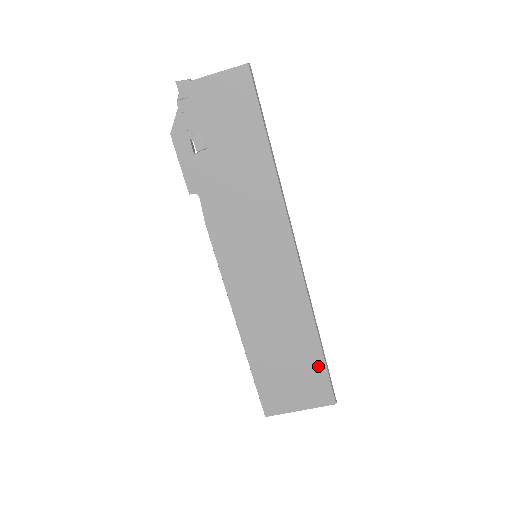
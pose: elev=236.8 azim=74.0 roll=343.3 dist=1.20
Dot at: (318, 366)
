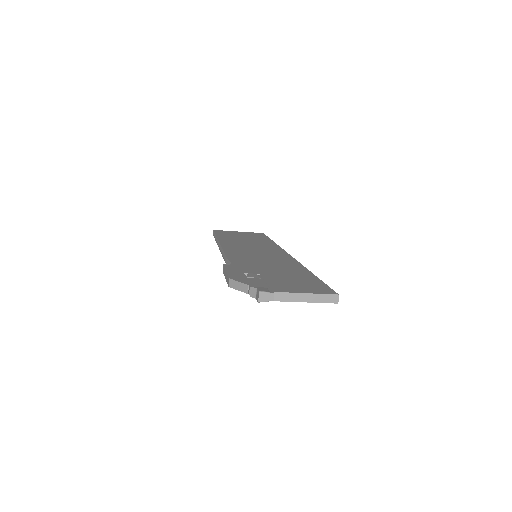
Dot at: occluded
